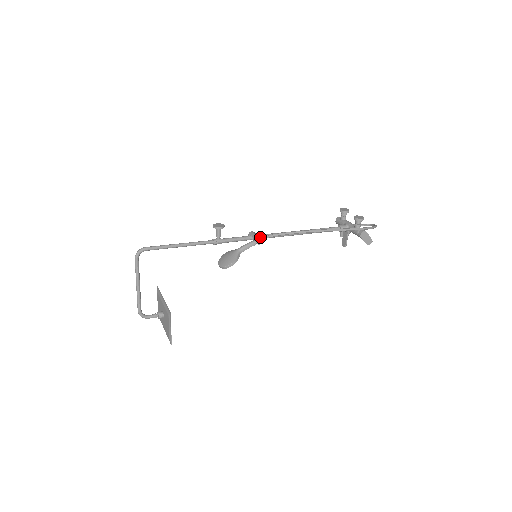
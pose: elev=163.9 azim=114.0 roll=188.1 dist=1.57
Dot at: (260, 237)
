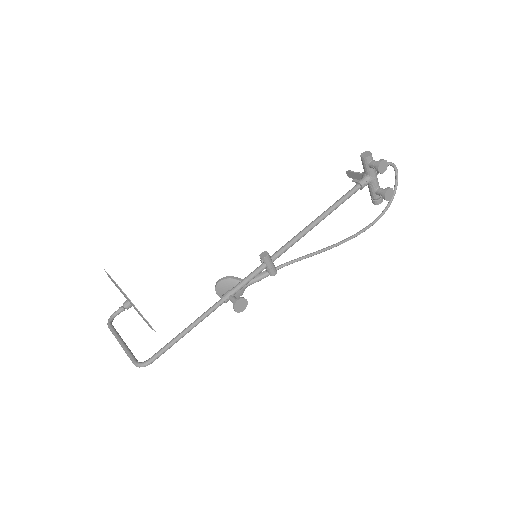
Dot at: occluded
